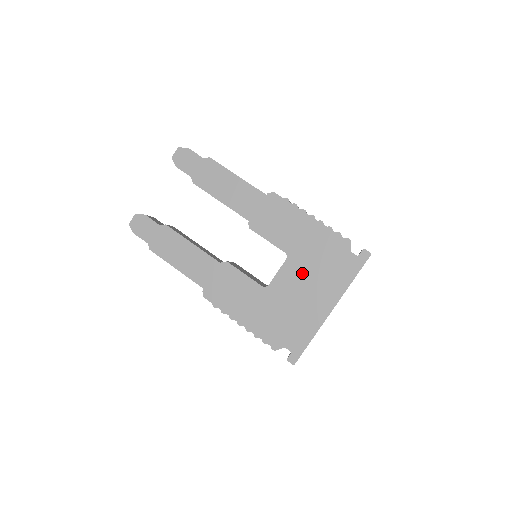
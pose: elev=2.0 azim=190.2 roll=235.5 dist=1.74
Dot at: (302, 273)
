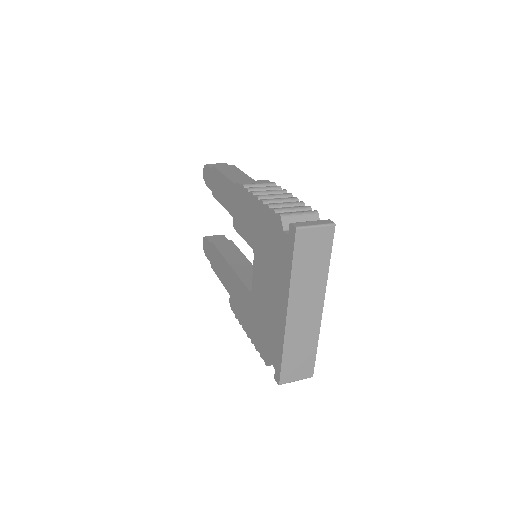
Dot at: (263, 270)
